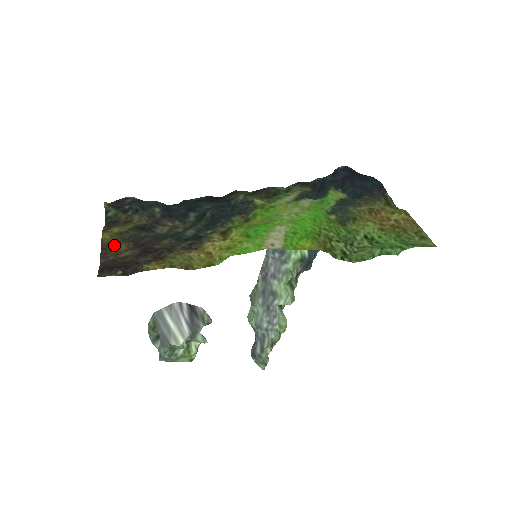
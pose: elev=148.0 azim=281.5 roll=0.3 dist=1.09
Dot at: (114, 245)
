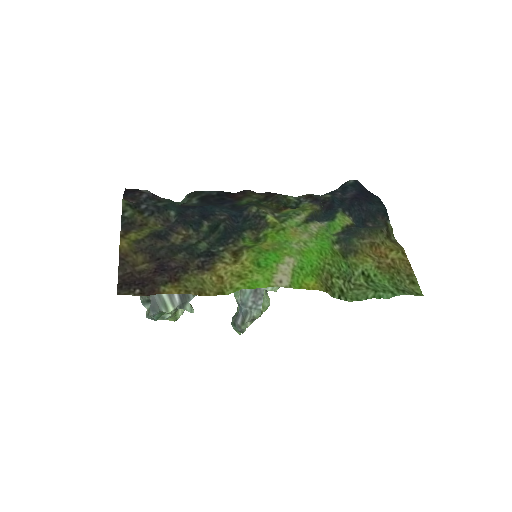
Dot at: (131, 255)
